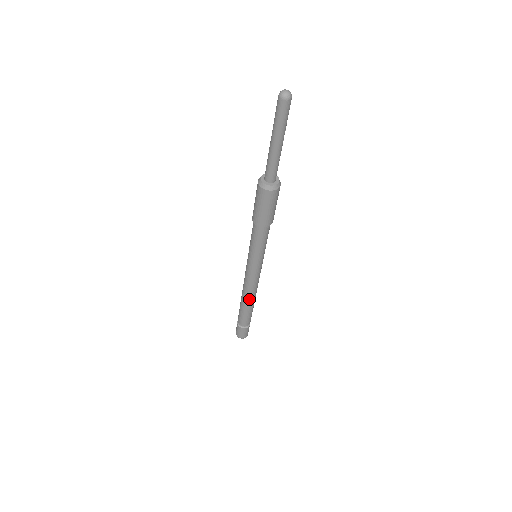
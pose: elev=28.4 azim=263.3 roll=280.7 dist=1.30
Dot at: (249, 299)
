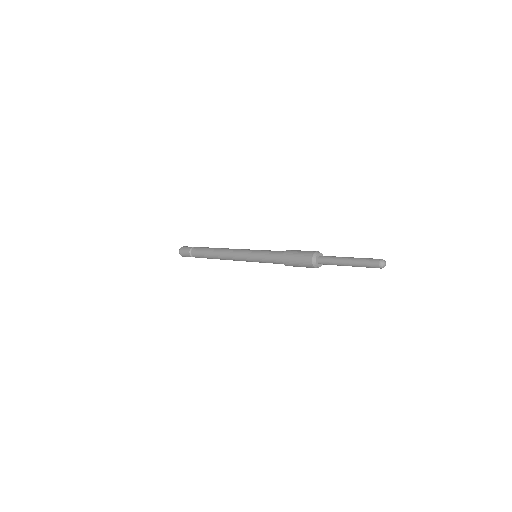
Dot at: (221, 259)
